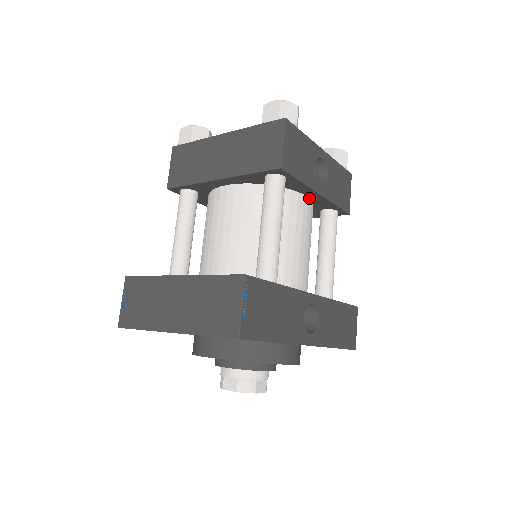
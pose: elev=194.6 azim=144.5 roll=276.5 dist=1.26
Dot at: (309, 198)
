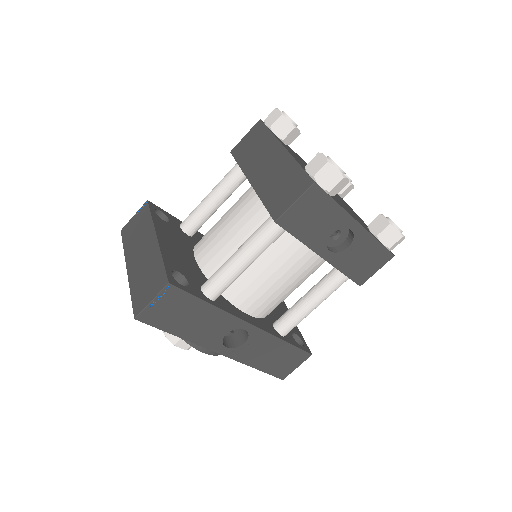
Dot at: occluded
